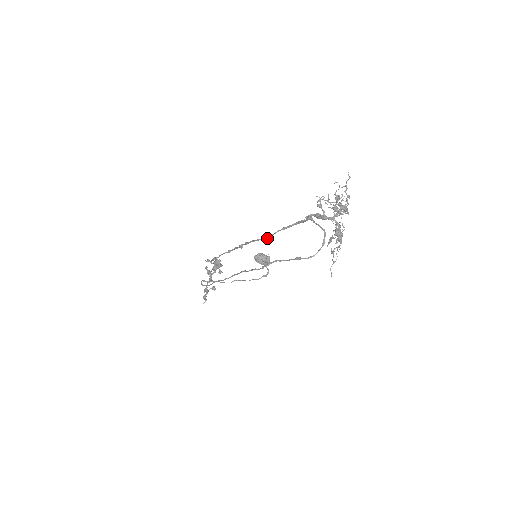
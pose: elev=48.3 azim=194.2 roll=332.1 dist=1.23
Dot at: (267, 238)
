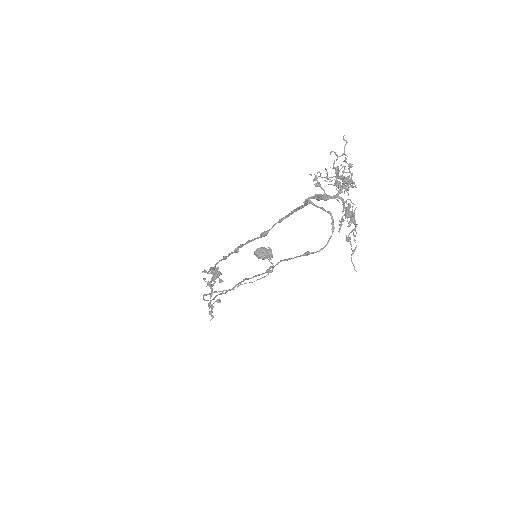
Dot at: (264, 235)
